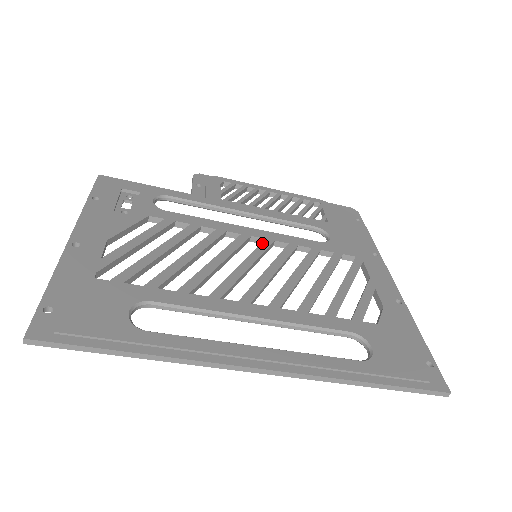
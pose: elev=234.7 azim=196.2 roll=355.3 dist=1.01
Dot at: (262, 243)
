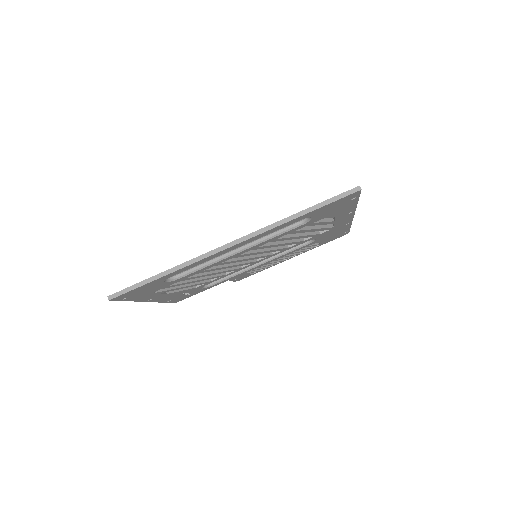
Dot at: occluded
